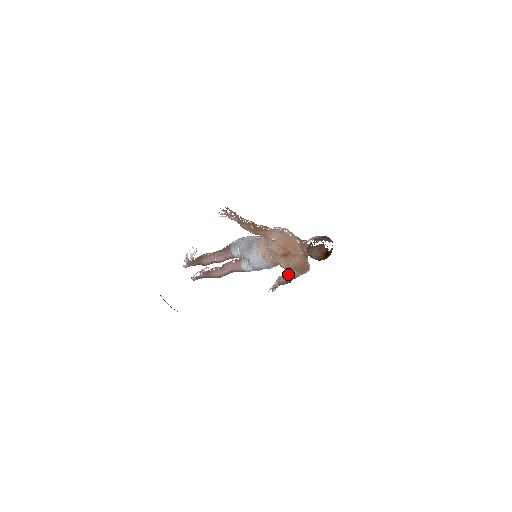
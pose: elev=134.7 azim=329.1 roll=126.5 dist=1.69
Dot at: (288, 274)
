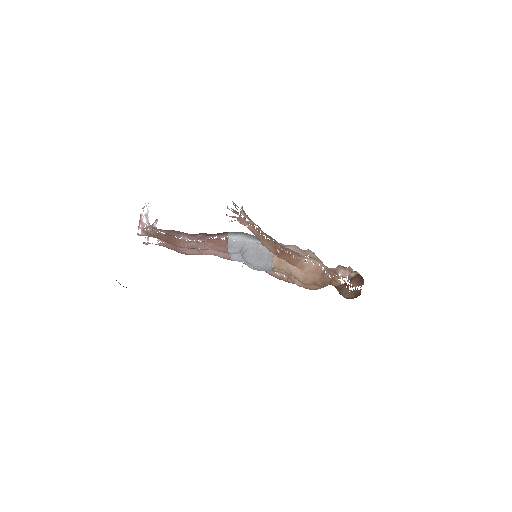
Dot at: (292, 282)
